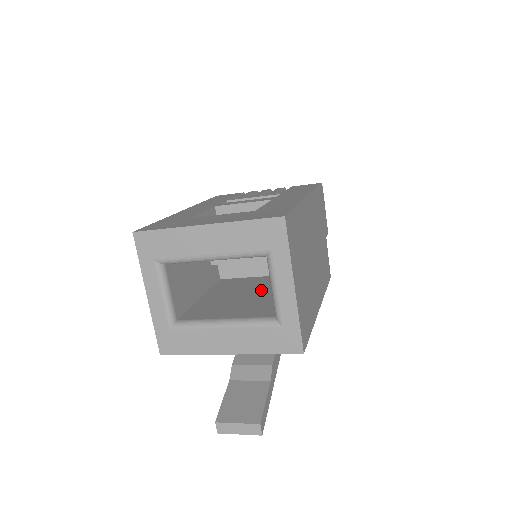
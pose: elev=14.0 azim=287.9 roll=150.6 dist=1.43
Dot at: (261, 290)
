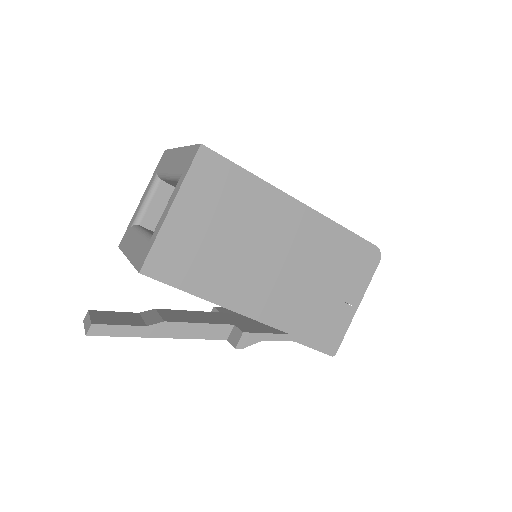
Dot at: occluded
